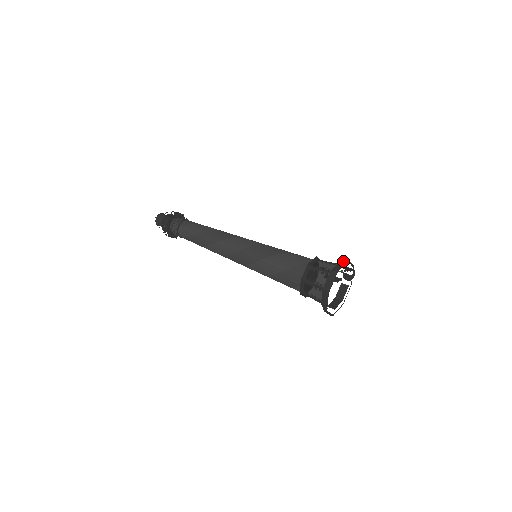
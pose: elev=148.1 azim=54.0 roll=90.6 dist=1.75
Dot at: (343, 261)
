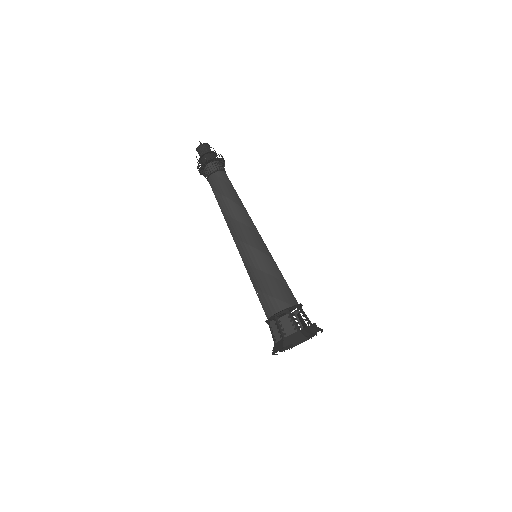
Dot at: (281, 344)
